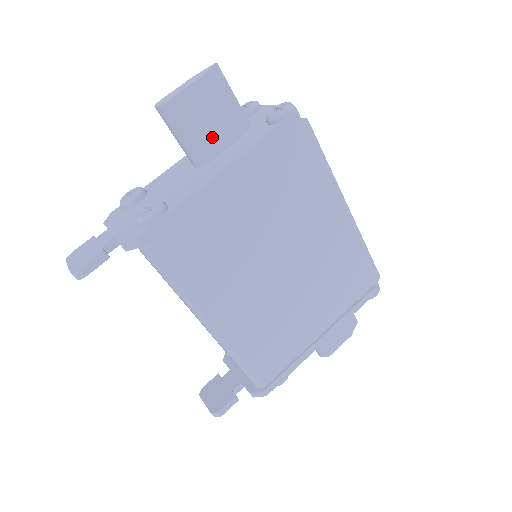
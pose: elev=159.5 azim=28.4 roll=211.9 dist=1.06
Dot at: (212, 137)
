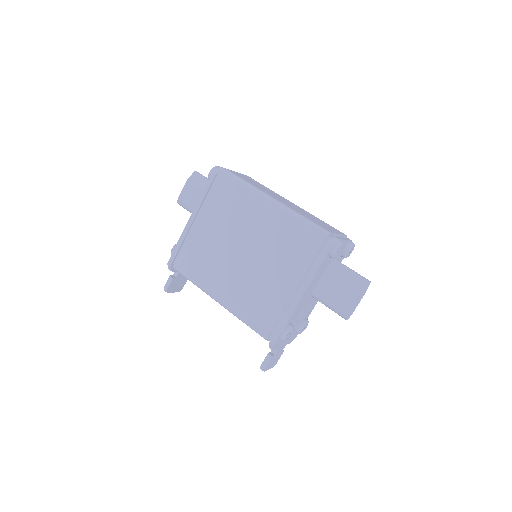
Dot at: occluded
